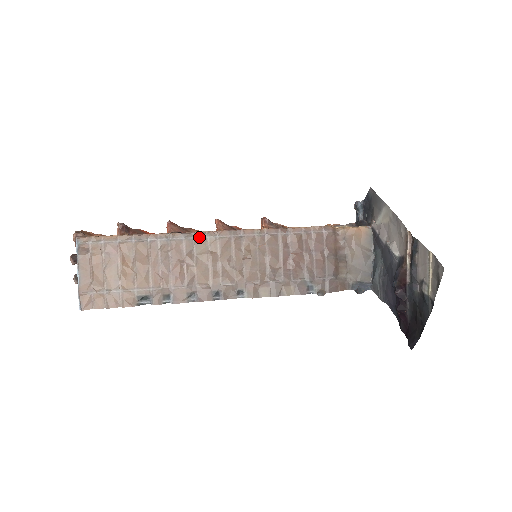
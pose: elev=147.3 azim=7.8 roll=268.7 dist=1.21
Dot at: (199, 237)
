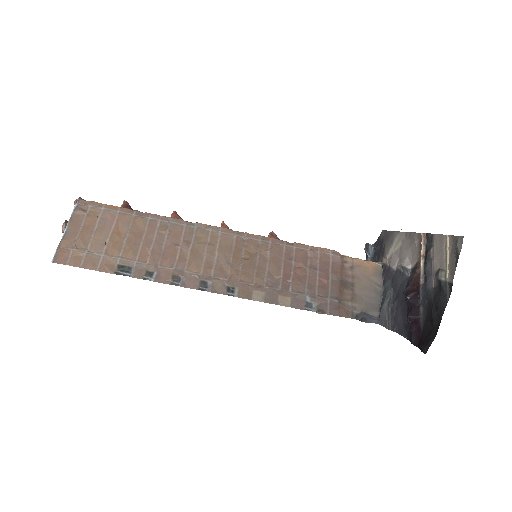
Dot at: (201, 228)
